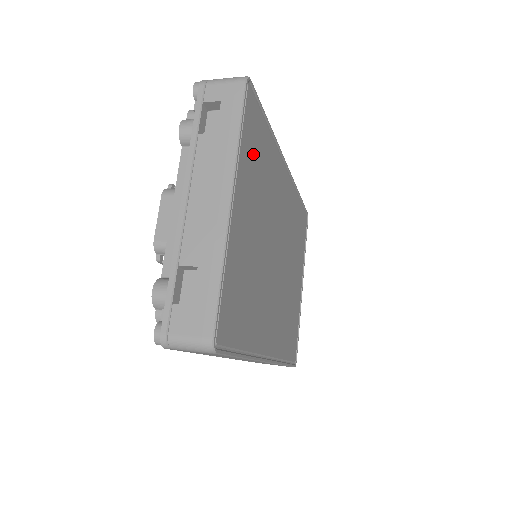
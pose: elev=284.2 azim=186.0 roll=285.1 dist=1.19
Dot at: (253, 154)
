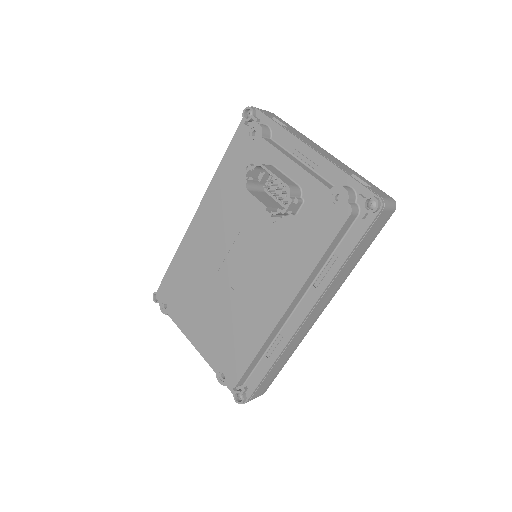
Dot at: occluded
